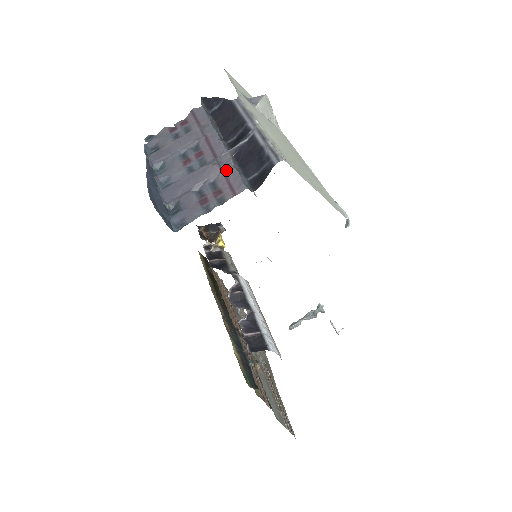
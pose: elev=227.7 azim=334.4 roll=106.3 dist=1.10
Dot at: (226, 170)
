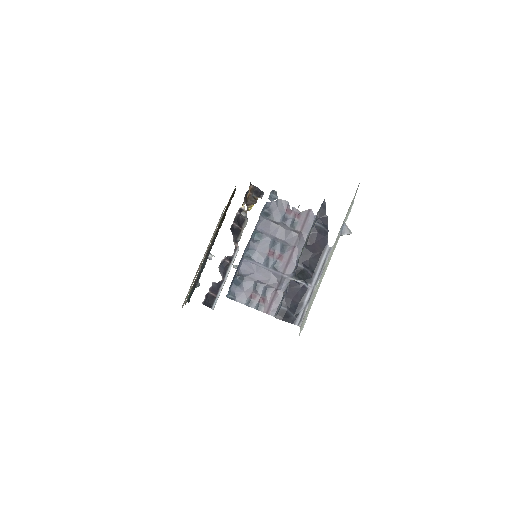
Dot at: (279, 290)
